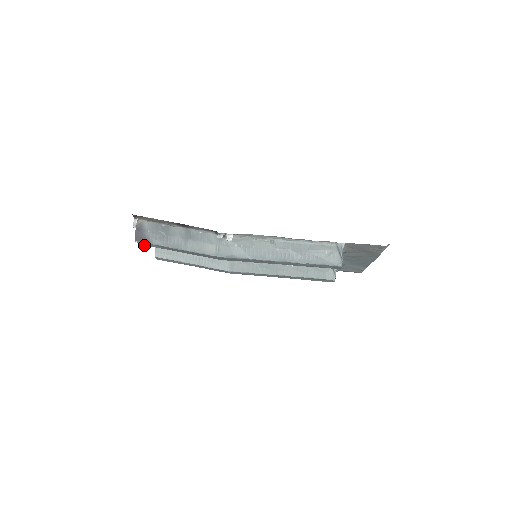
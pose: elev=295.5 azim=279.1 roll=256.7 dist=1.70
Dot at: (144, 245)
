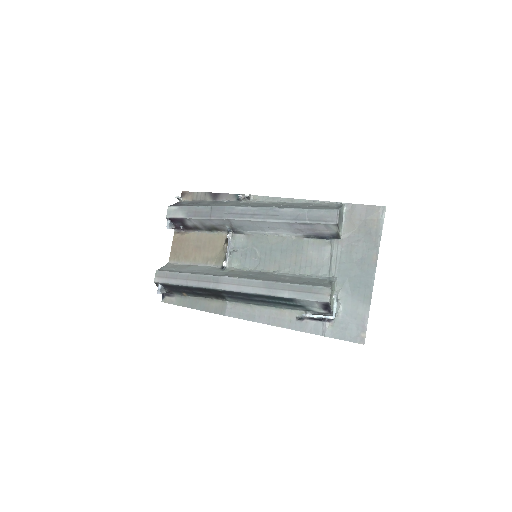
Dot at: (167, 226)
